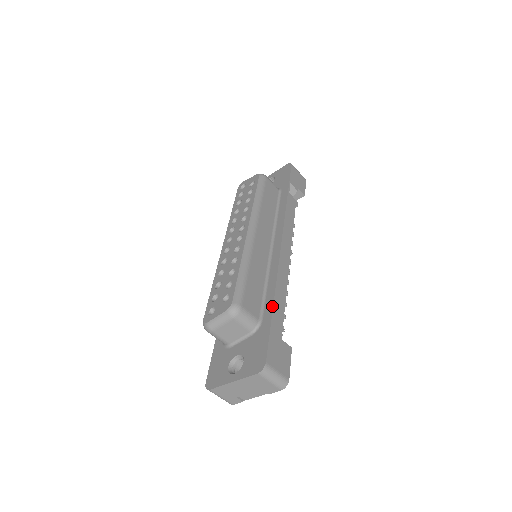
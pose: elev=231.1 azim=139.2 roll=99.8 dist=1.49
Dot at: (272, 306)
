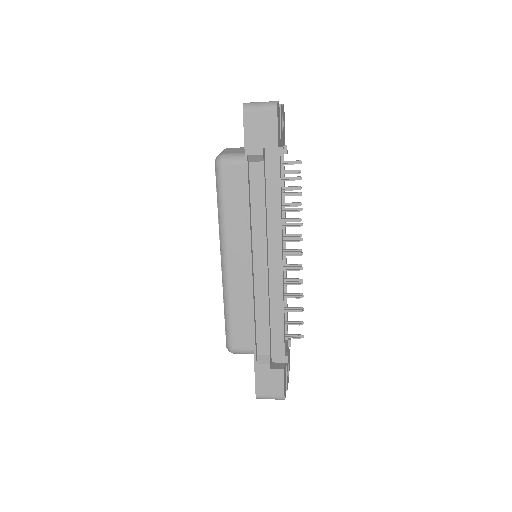
Dot at: (253, 345)
